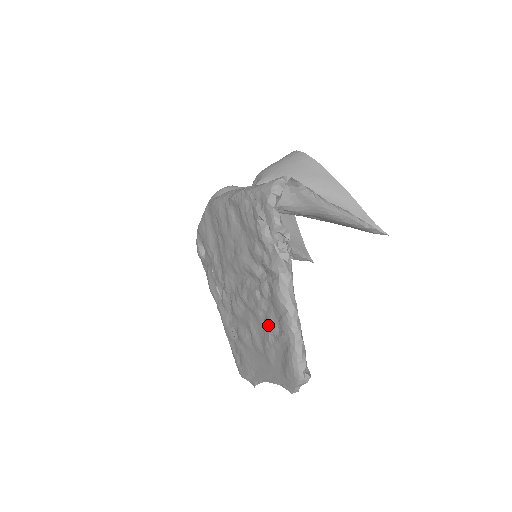
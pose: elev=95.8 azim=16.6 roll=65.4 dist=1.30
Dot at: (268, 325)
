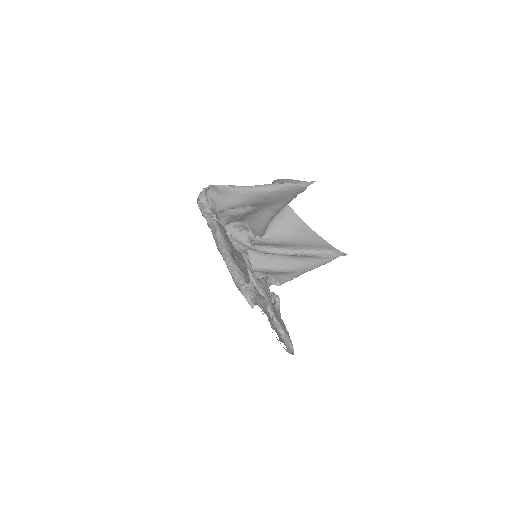
Dot at: occluded
